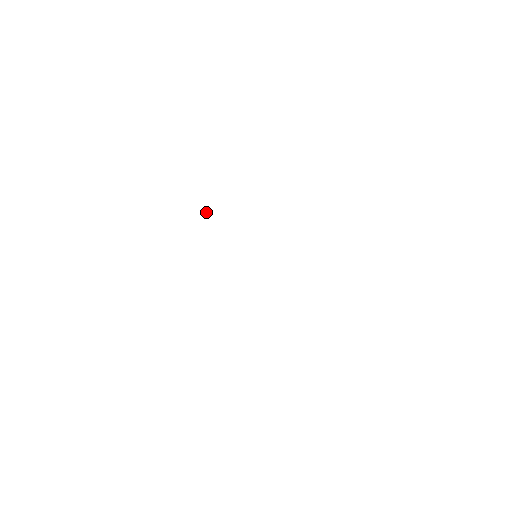
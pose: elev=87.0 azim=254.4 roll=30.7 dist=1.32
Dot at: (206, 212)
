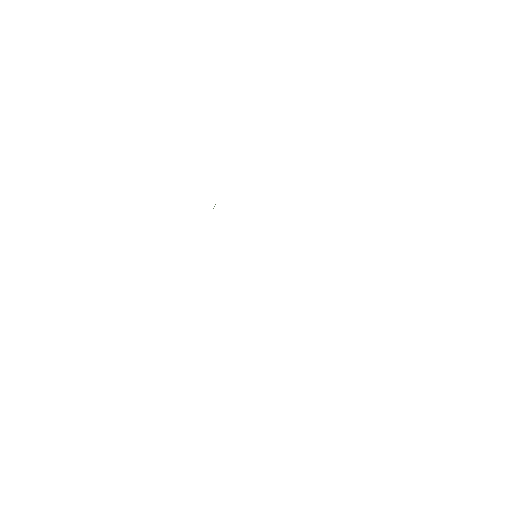
Dot at: (215, 204)
